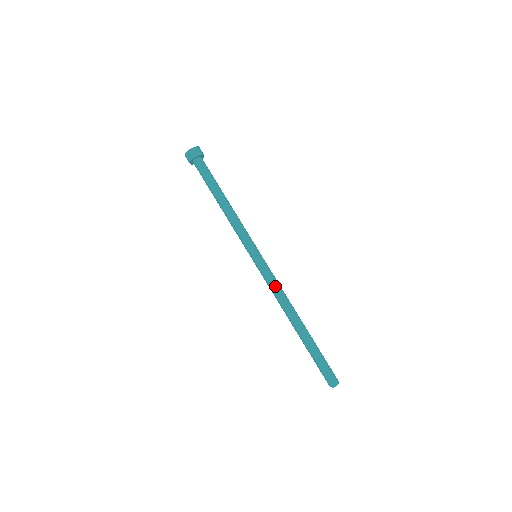
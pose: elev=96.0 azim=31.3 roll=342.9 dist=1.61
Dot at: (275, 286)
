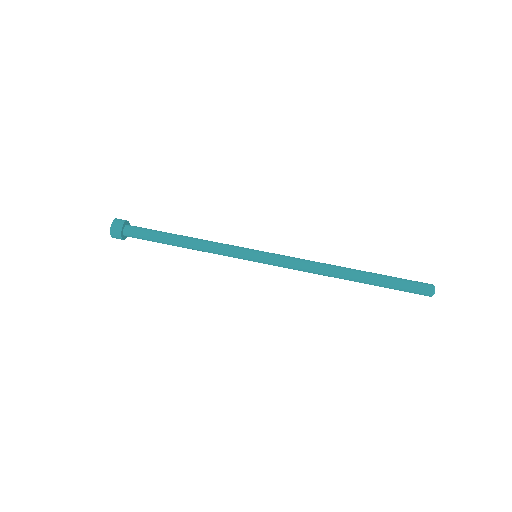
Dot at: (297, 266)
